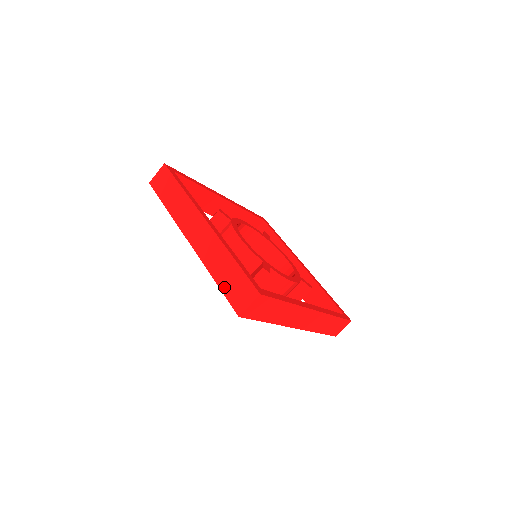
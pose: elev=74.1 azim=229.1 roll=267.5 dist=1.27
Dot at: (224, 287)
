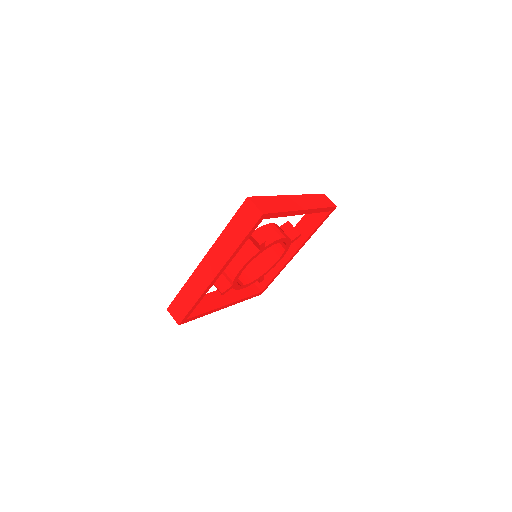
Dot at: (179, 297)
